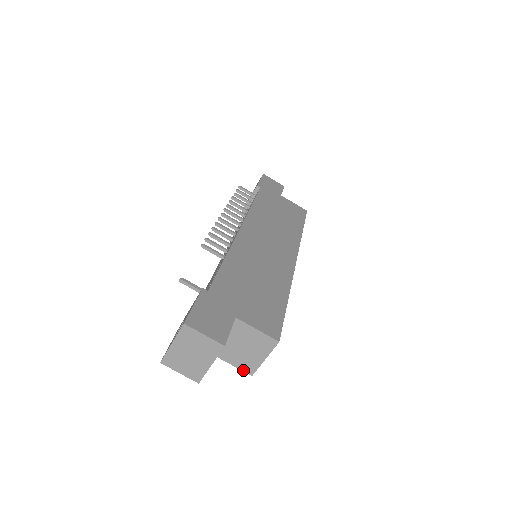
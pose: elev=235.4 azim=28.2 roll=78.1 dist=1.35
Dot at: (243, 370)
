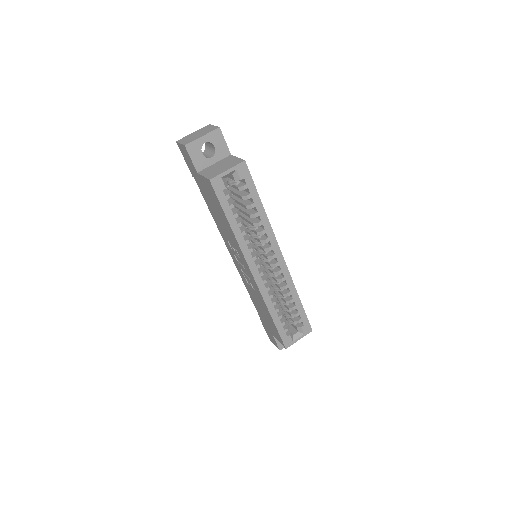
Dot at: (207, 178)
